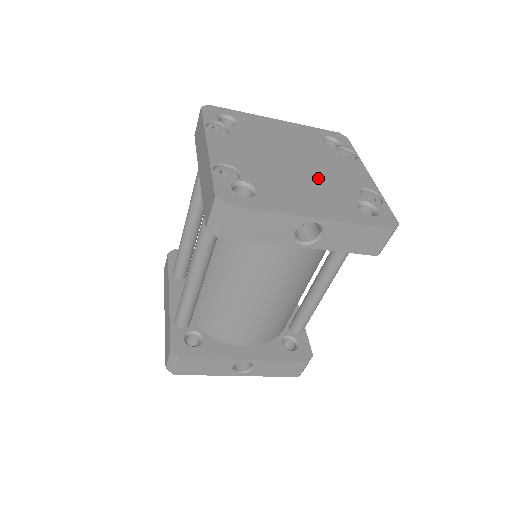
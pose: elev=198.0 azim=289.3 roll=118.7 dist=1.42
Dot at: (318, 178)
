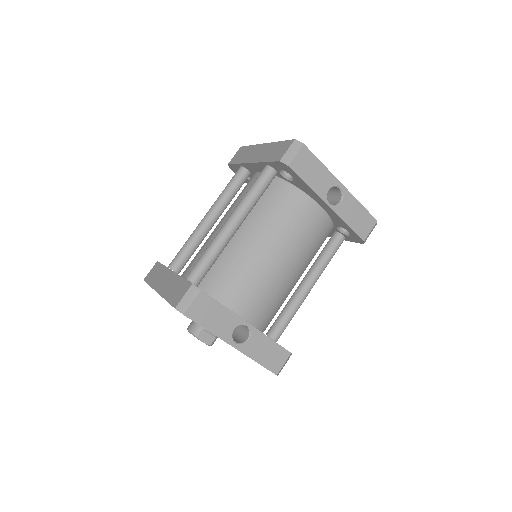
Dot at: occluded
